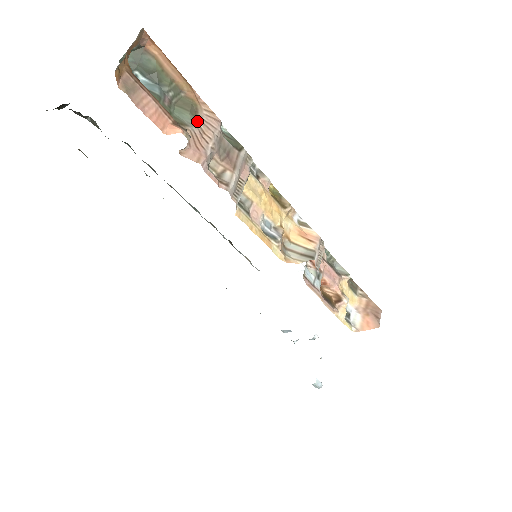
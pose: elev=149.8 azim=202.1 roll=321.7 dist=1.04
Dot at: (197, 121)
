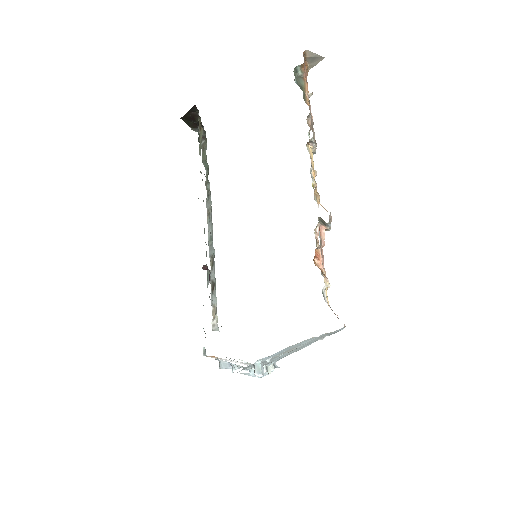
Dot at: occluded
